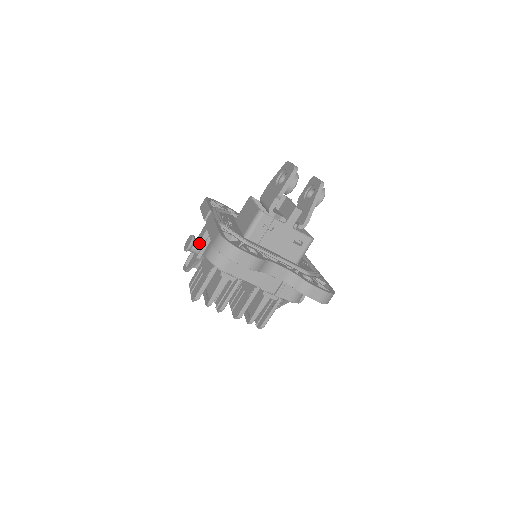
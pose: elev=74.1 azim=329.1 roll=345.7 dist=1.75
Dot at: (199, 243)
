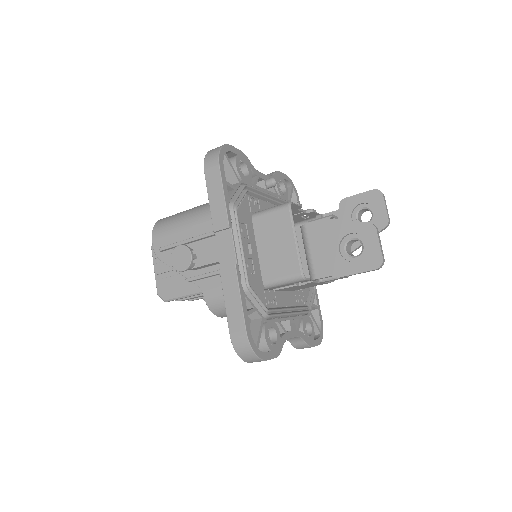
Dot at: (198, 267)
